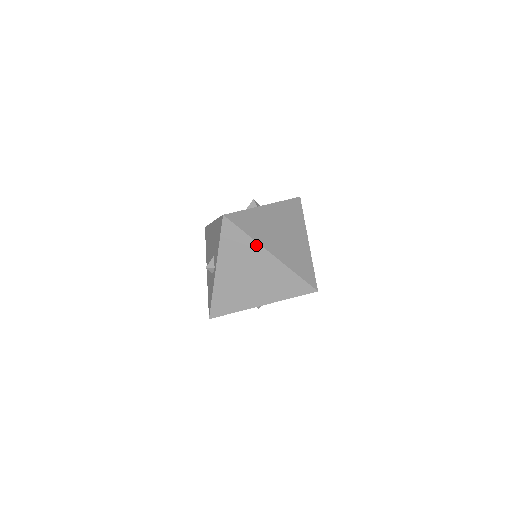
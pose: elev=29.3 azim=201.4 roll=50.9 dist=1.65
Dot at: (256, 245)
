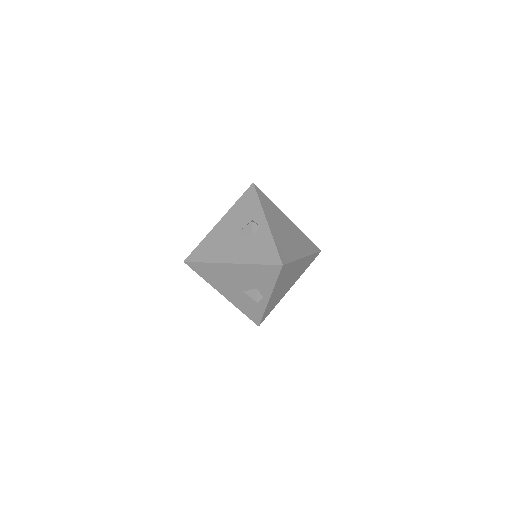
Dot at: (297, 262)
